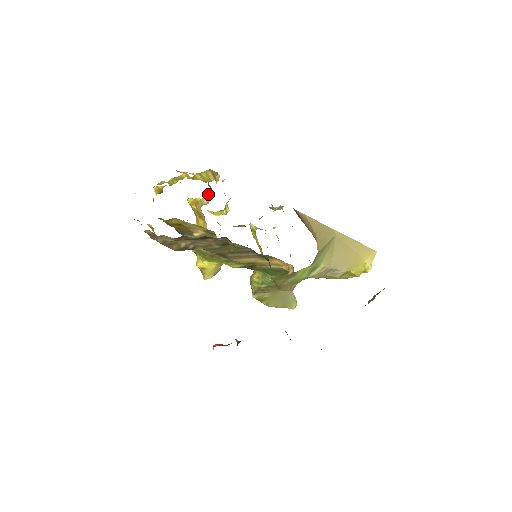
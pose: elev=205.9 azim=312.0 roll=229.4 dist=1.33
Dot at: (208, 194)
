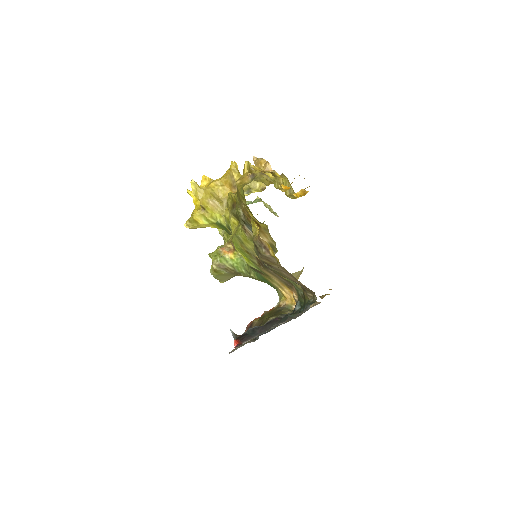
Dot at: occluded
